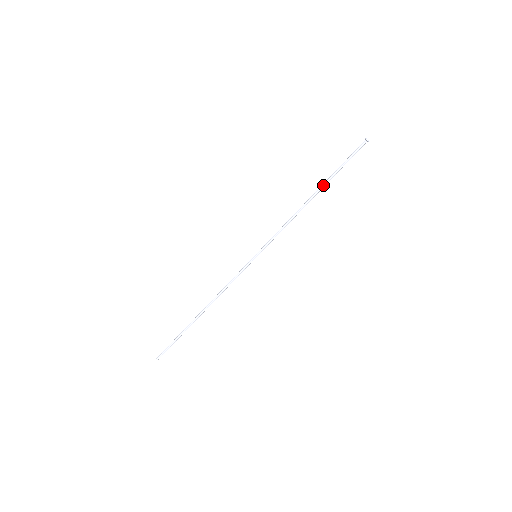
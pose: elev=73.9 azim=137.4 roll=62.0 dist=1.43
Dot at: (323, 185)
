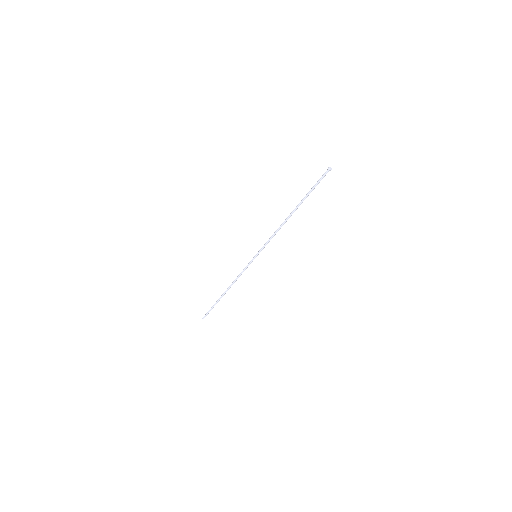
Dot at: (298, 205)
